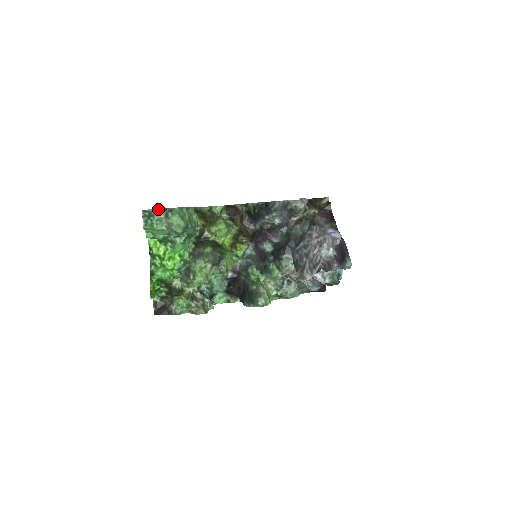
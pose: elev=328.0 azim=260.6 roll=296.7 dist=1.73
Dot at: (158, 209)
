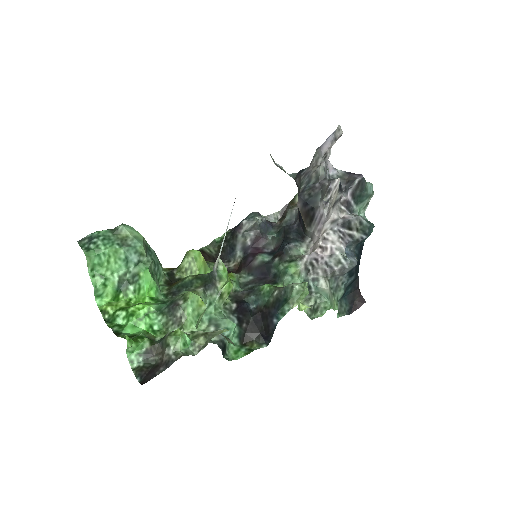
Dot at: occluded
